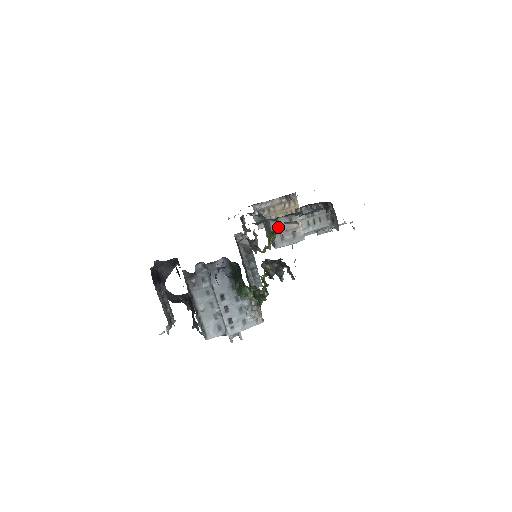
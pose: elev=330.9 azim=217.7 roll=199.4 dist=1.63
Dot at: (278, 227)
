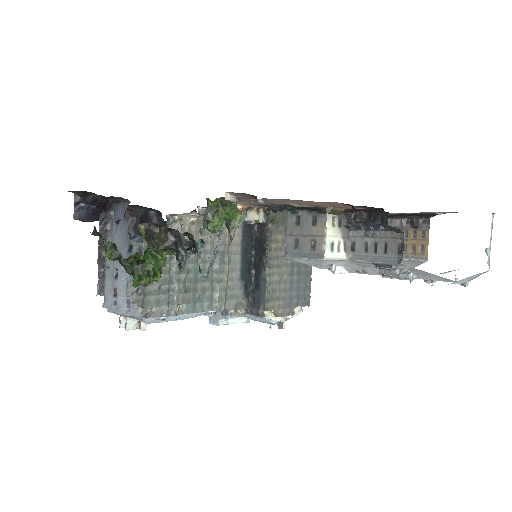
Dot at: (296, 225)
